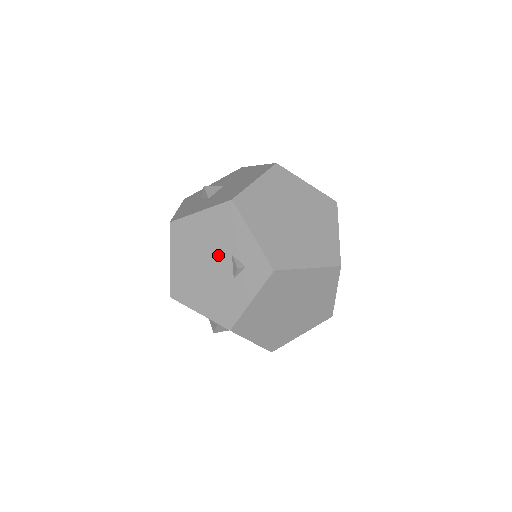
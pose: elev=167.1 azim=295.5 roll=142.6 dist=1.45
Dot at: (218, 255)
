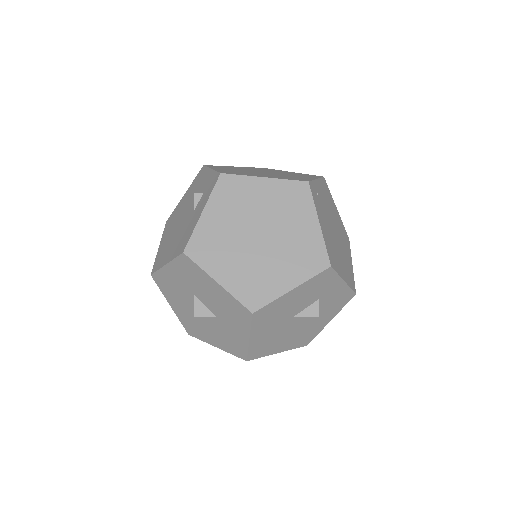
Dot at: (188, 207)
